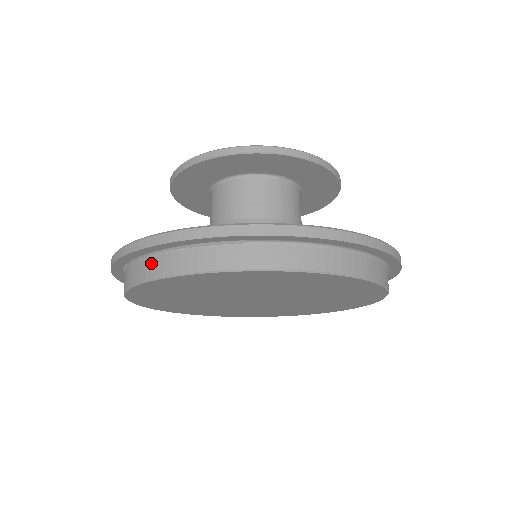
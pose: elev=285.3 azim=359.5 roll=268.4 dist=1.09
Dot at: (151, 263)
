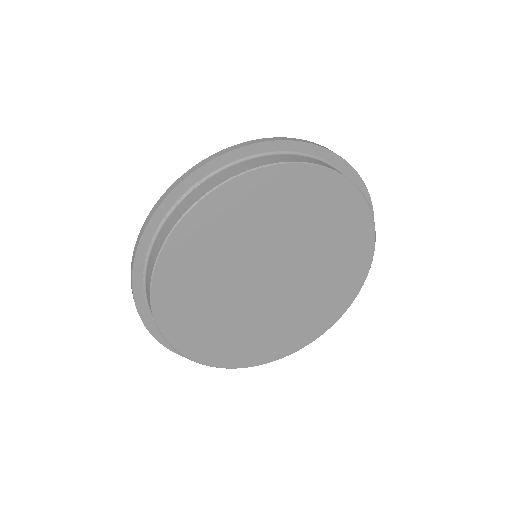
Dot at: (151, 257)
